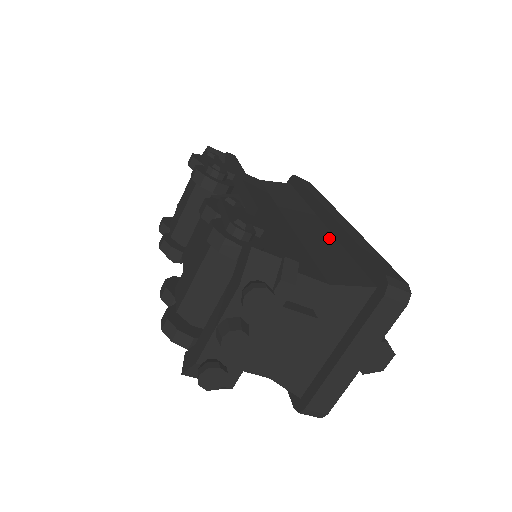
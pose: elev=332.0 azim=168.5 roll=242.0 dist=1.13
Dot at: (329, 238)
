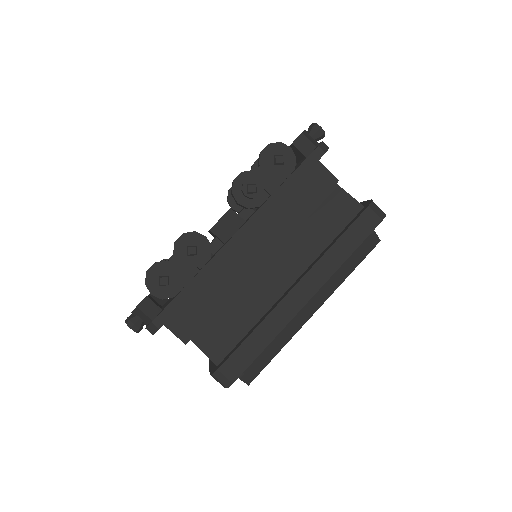
Dot at: (264, 305)
